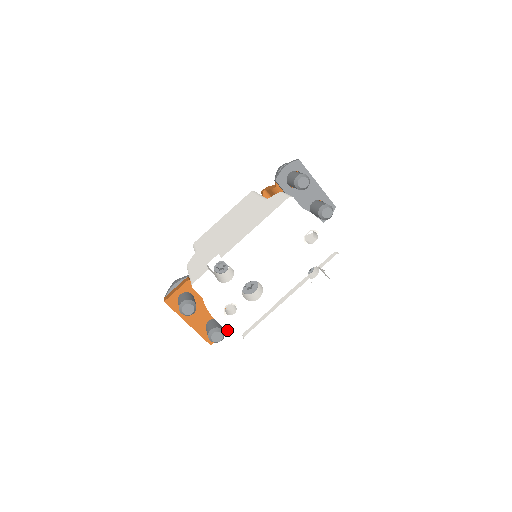
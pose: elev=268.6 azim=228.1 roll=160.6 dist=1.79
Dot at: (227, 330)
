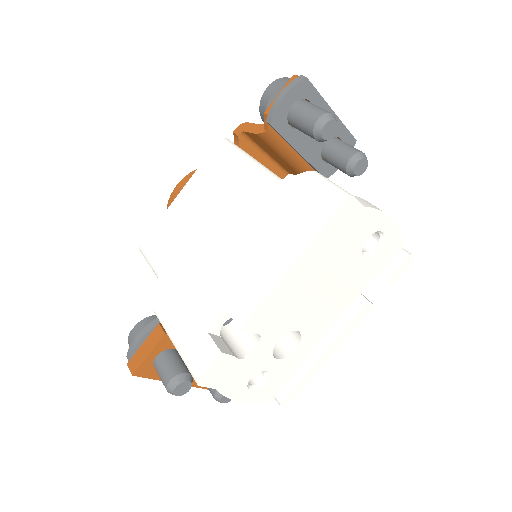
Dot at: occluded
